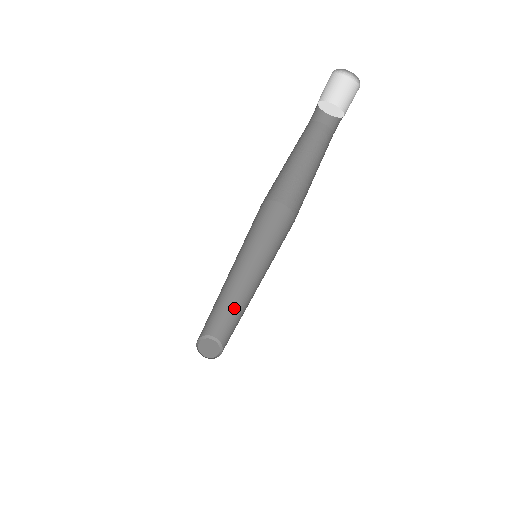
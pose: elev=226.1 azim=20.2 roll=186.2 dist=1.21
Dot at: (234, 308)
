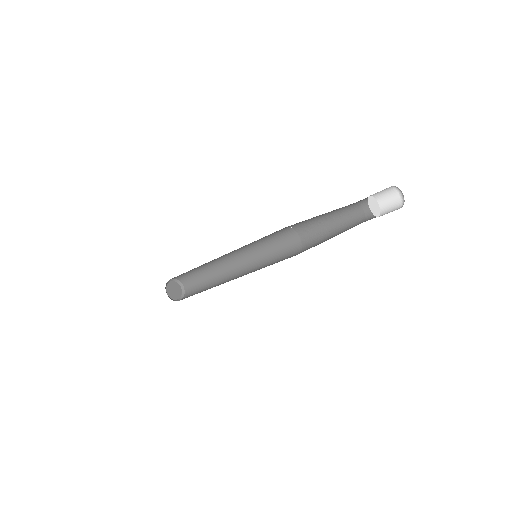
Dot at: (213, 282)
